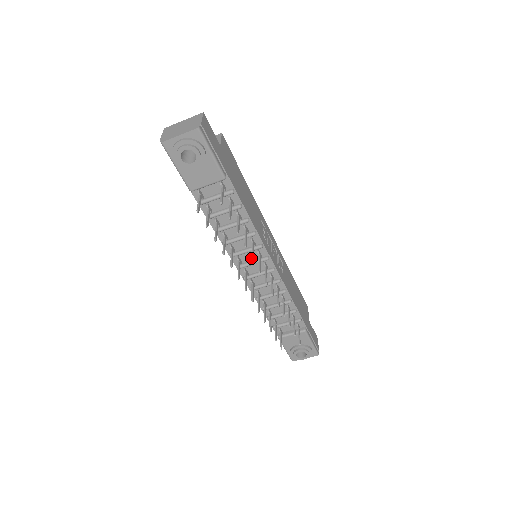
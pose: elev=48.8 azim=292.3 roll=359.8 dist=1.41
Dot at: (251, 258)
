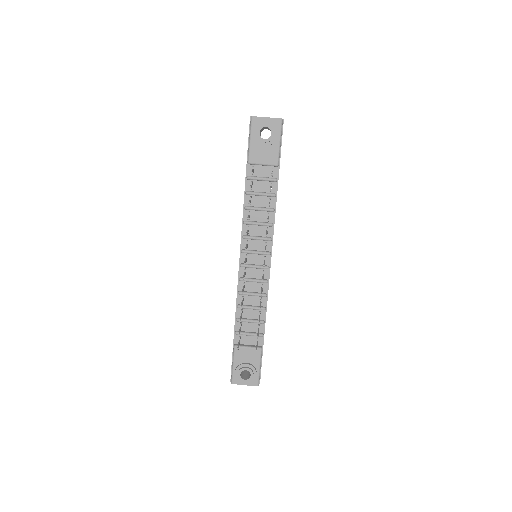
Dot at: (256, 248)
